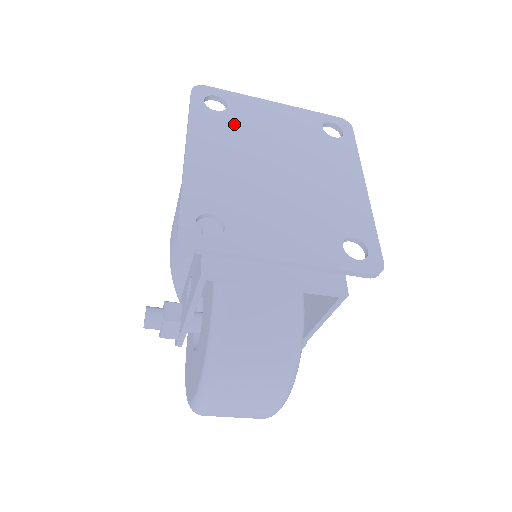
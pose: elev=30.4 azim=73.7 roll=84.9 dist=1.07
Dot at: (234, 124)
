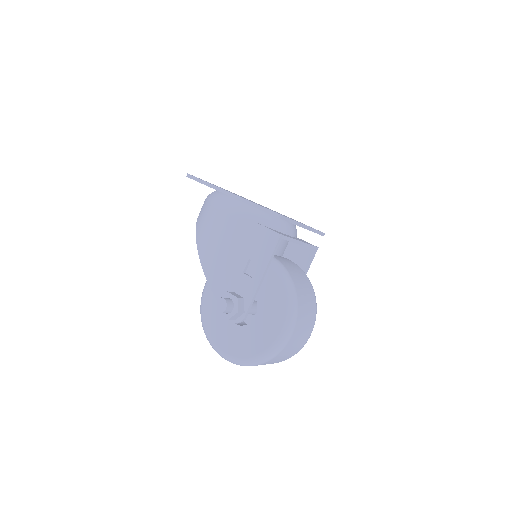
Dot at: occluded
